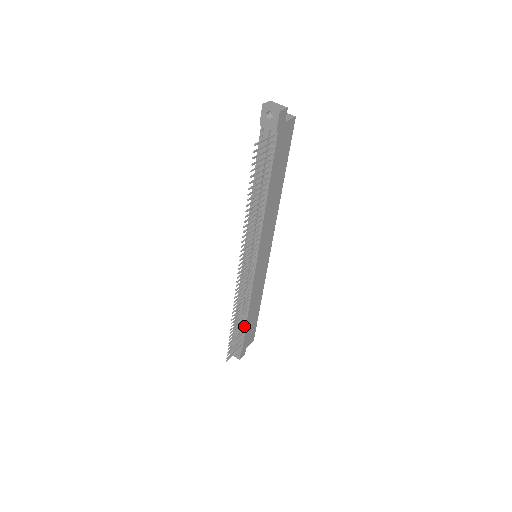
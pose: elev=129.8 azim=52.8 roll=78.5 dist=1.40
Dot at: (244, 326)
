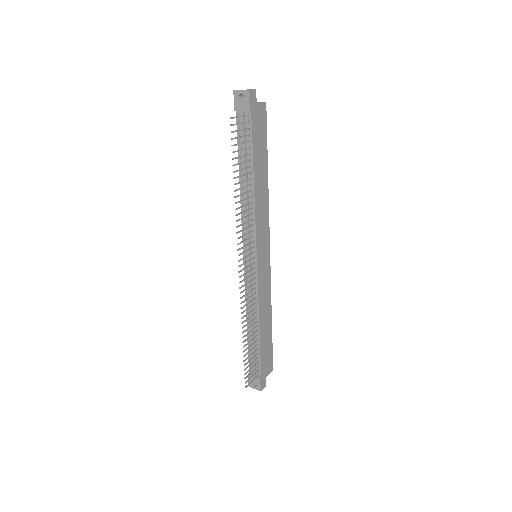
Dot at: (258, 344)
